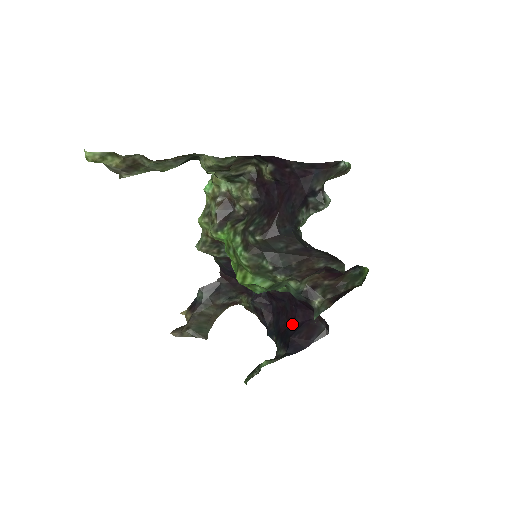
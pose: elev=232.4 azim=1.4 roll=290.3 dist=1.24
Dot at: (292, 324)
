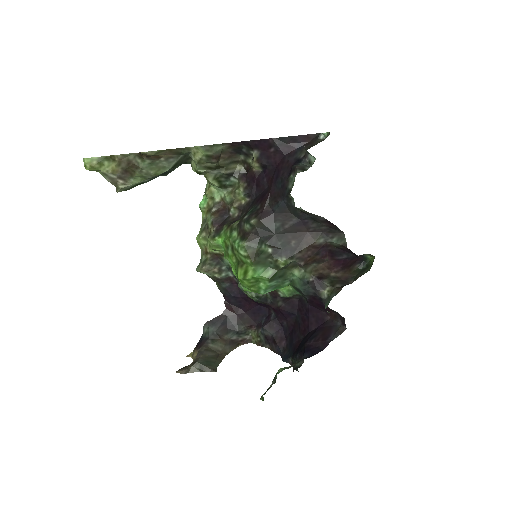
Dot at: (306, 335)
